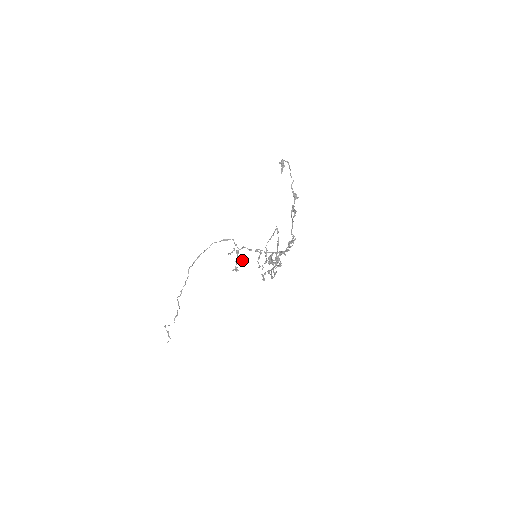
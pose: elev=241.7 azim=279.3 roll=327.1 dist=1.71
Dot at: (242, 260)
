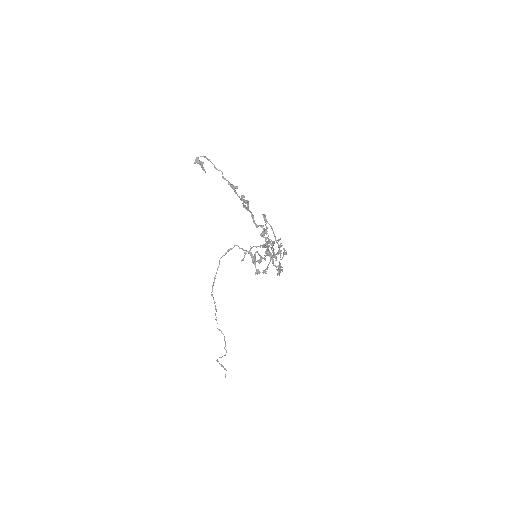
Dot at: (260, 259)
